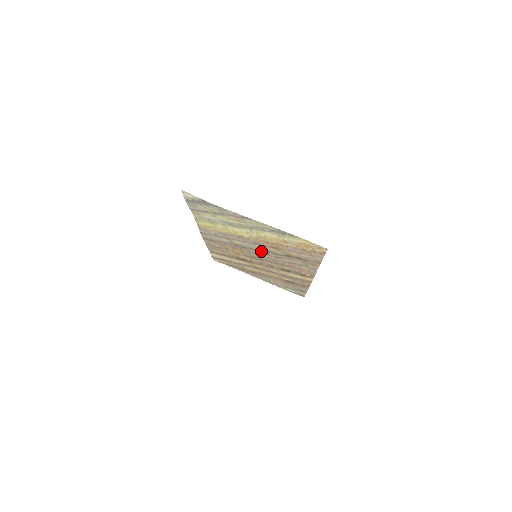
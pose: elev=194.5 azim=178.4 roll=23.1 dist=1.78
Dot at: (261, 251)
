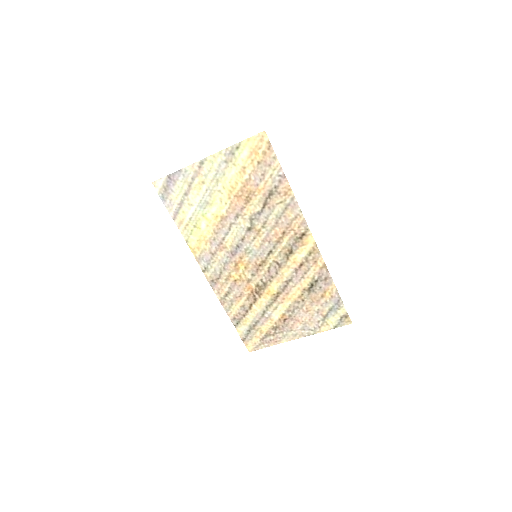
Dot at: (250, 232)
